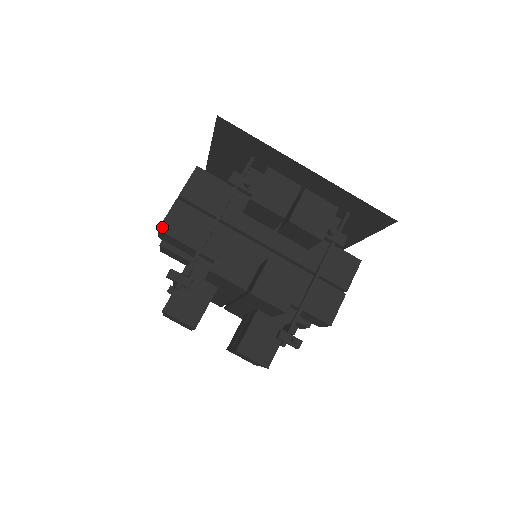
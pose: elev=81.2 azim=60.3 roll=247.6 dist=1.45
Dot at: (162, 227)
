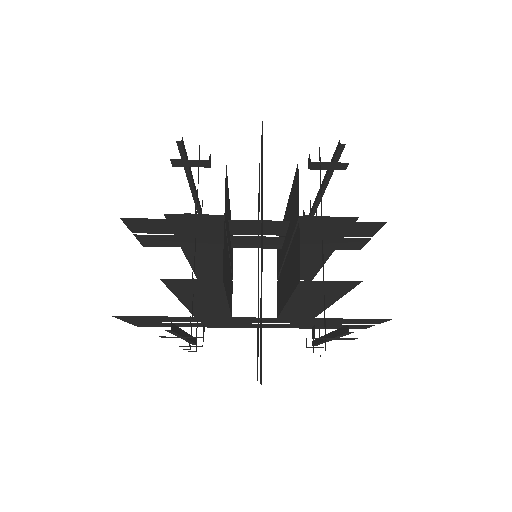
Dot at: (139, 326)
